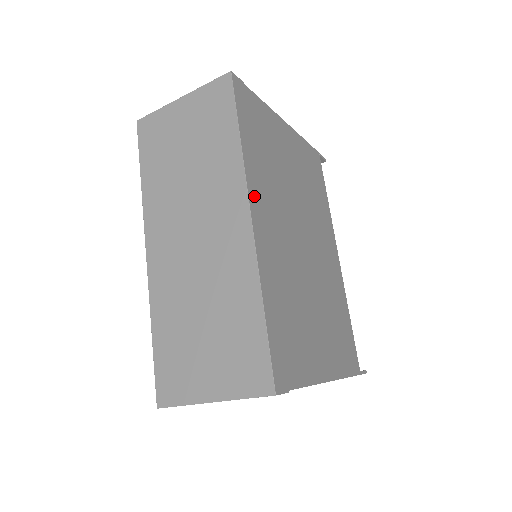
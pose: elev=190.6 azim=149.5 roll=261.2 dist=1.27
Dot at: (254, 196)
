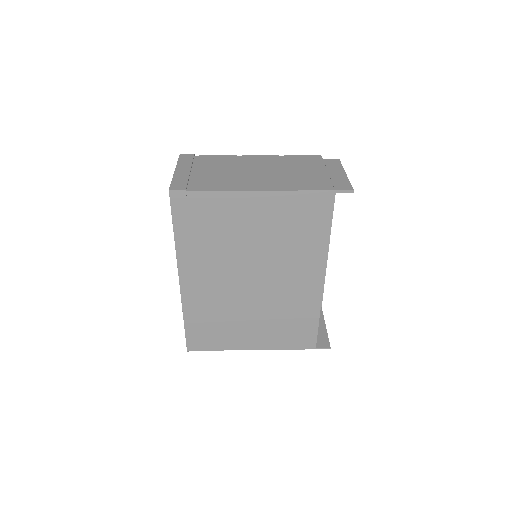
Dot at: (185, 269)
